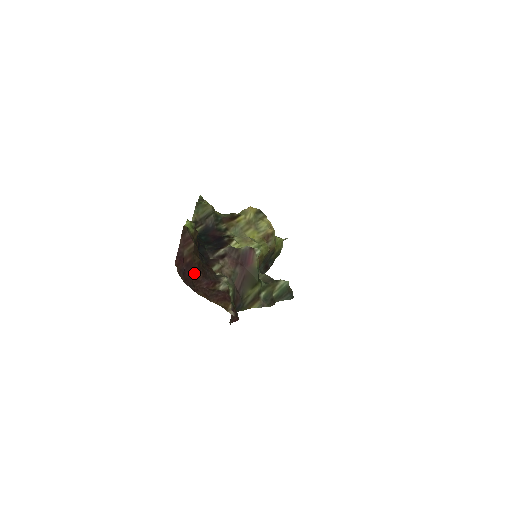
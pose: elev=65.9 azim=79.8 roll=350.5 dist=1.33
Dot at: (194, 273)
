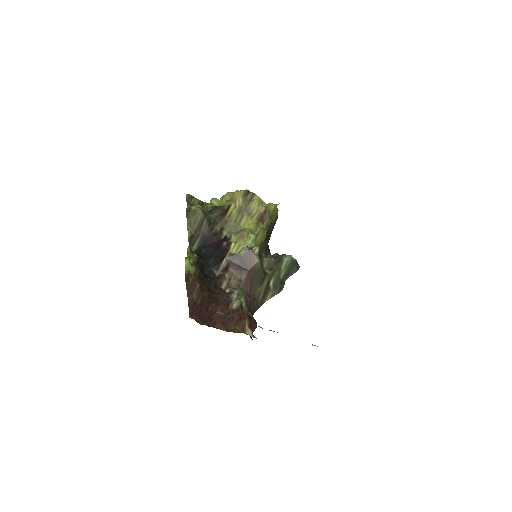
Dot at: (208, 308)
